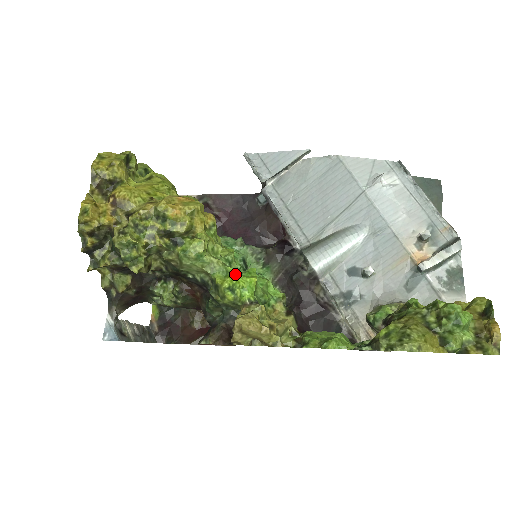
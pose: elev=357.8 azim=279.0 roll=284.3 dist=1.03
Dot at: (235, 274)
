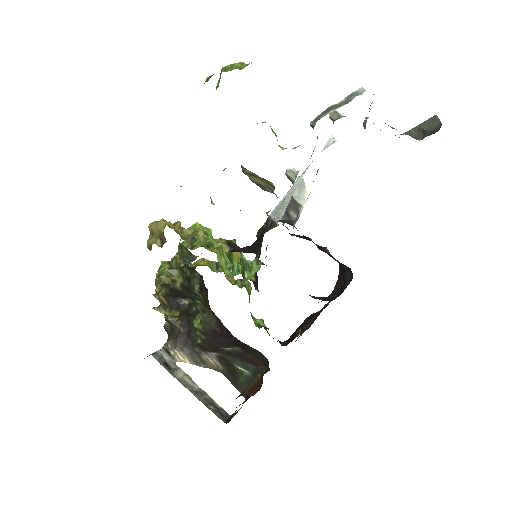
Dot at: occluded
